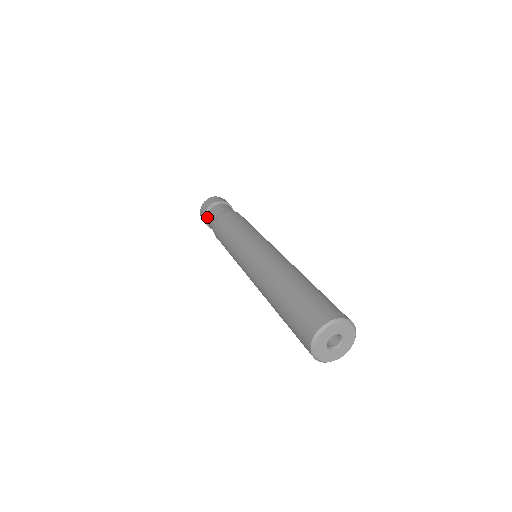
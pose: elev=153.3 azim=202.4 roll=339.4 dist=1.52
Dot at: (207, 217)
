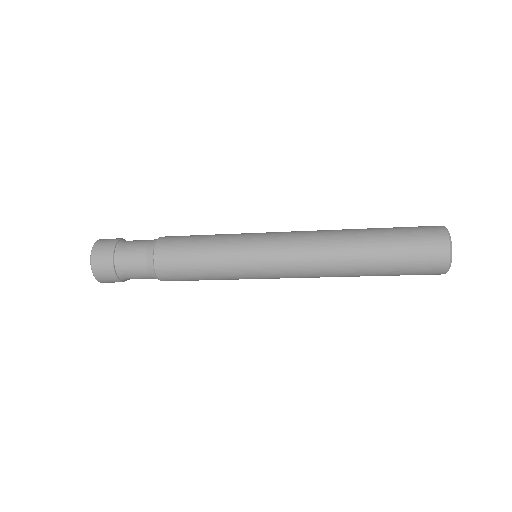
Dot at: (120, 249)
